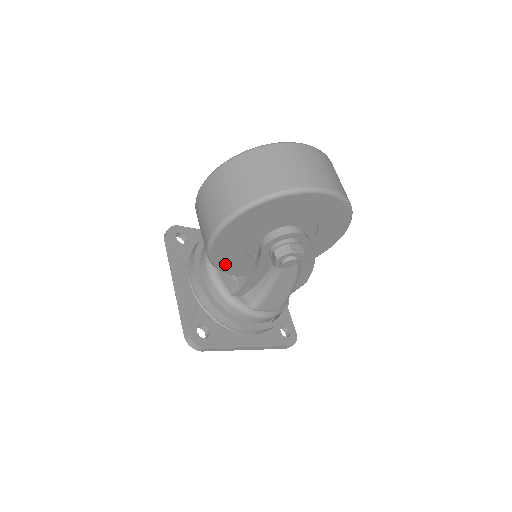
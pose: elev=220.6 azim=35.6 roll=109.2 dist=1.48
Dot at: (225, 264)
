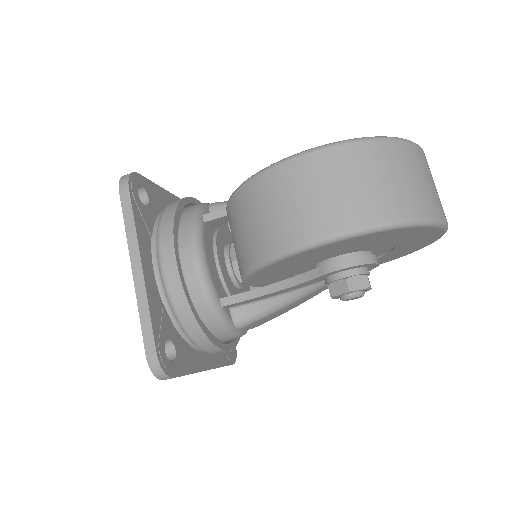
Dot at: (261, 275)
